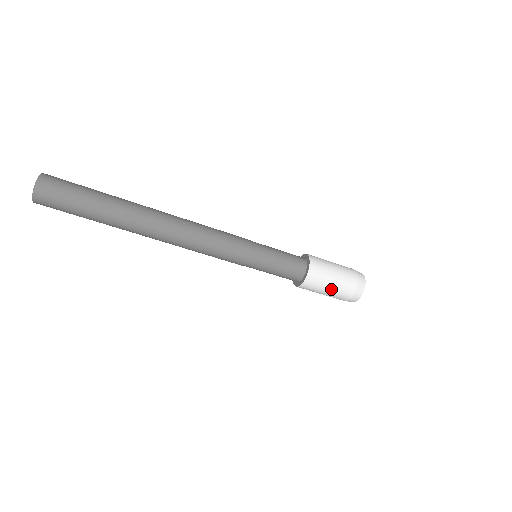
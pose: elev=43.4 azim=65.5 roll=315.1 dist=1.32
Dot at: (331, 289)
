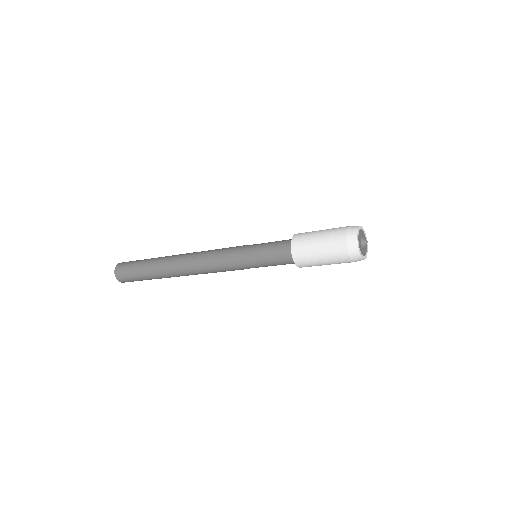
Dot at: (330, 264)
